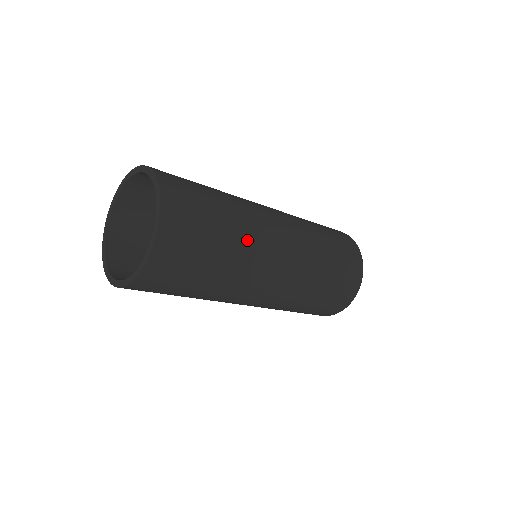
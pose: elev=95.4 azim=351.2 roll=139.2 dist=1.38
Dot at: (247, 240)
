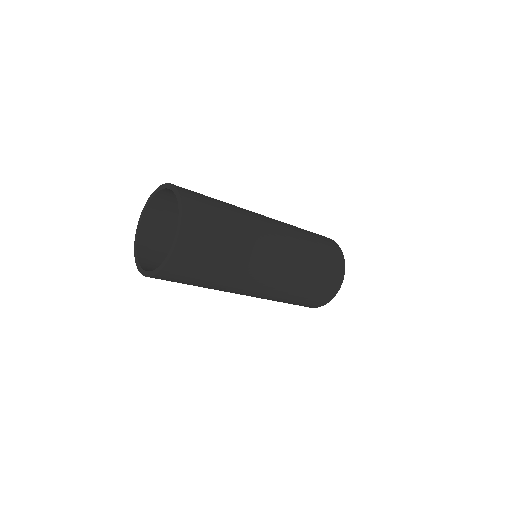
Dot at: (240, 210)
